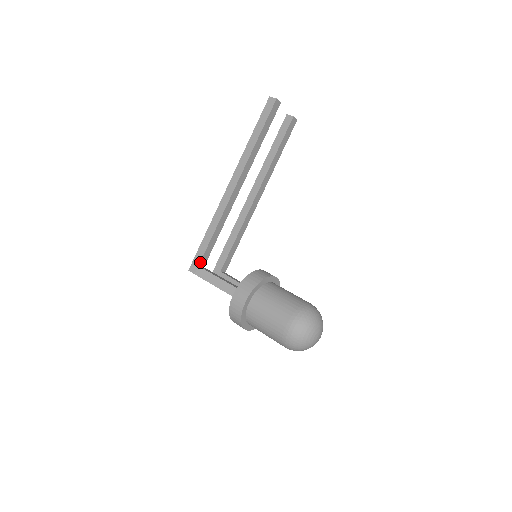
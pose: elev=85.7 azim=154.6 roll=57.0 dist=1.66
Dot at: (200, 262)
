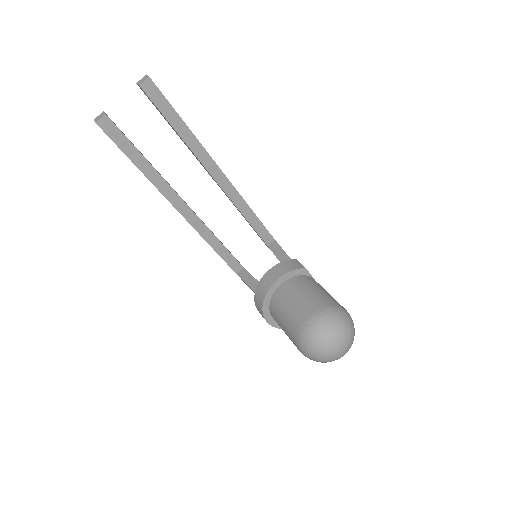
Dot at: (234, 271)
